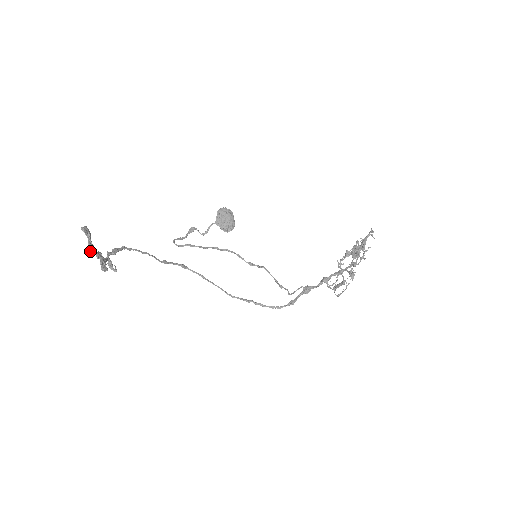
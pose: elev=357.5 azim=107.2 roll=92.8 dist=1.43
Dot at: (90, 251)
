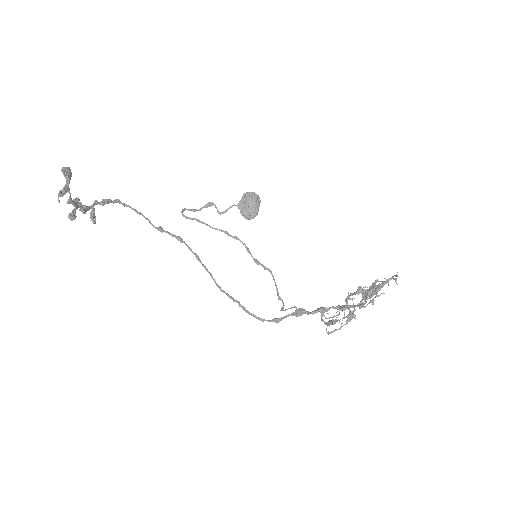
Dot at: (60, 194)
